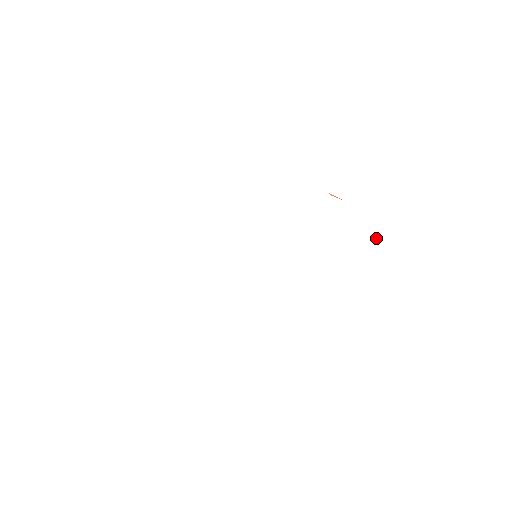
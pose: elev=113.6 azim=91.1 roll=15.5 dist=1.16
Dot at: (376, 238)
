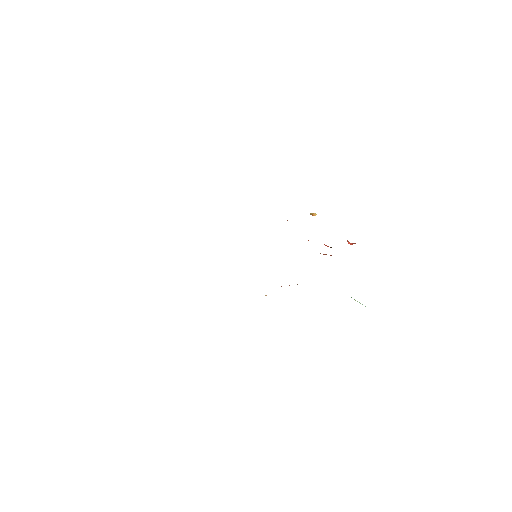
Dot at: occluded
